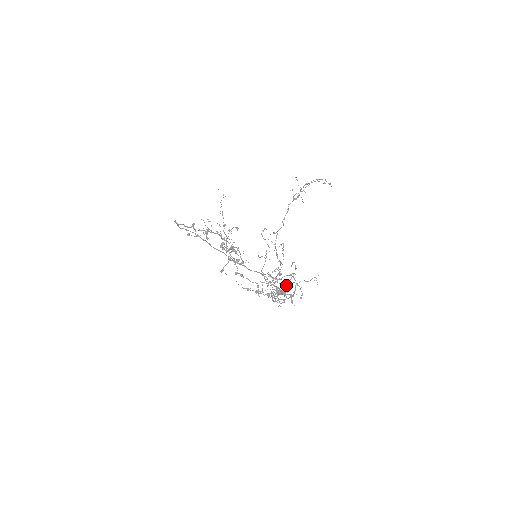
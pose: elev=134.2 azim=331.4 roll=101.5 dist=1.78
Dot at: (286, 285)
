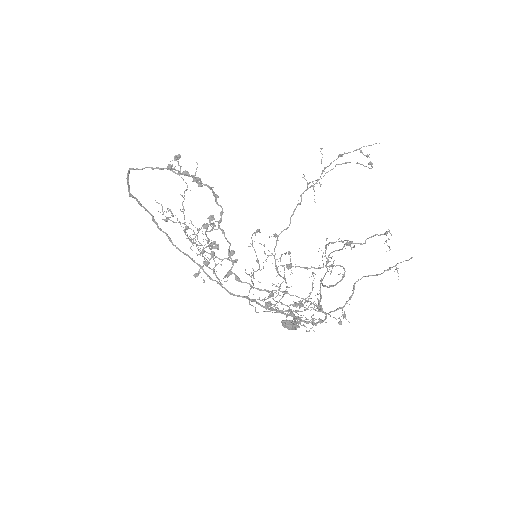
Dot at: (297, 313)
